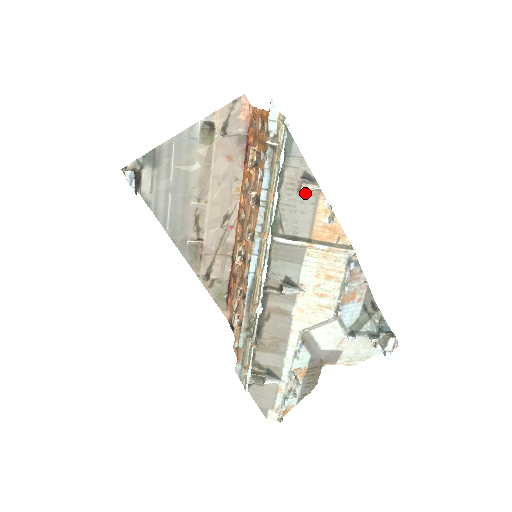
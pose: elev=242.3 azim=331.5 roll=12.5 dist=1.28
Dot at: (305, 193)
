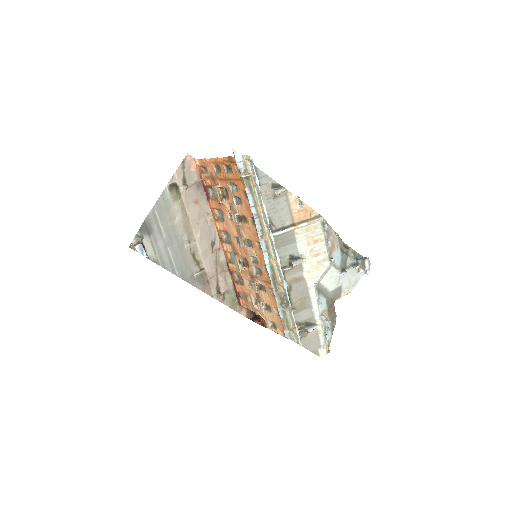
Dot at: (278, 196)
